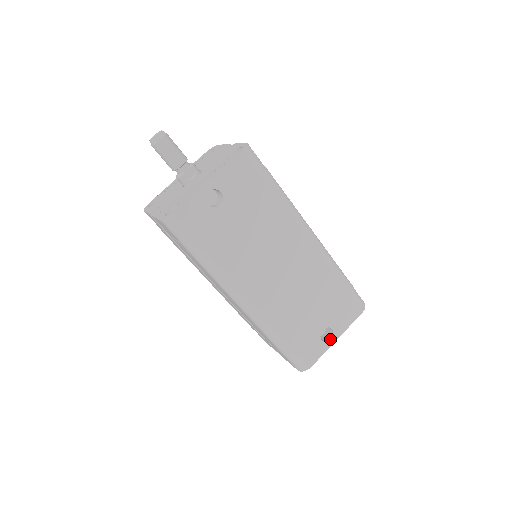
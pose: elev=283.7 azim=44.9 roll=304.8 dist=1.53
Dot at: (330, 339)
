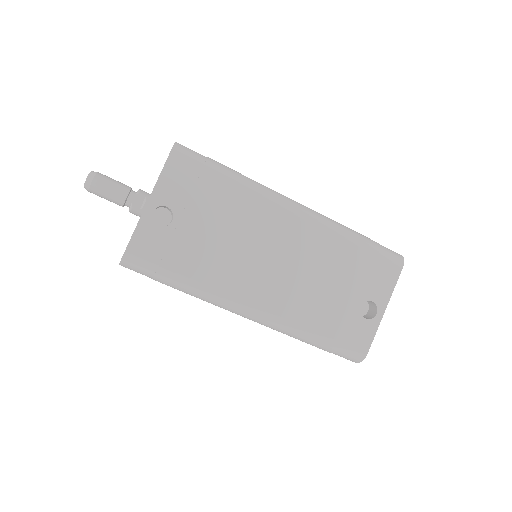
Dot at: (376, 314)
